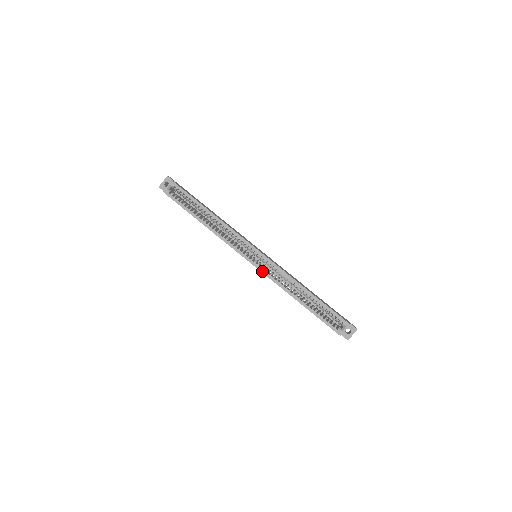
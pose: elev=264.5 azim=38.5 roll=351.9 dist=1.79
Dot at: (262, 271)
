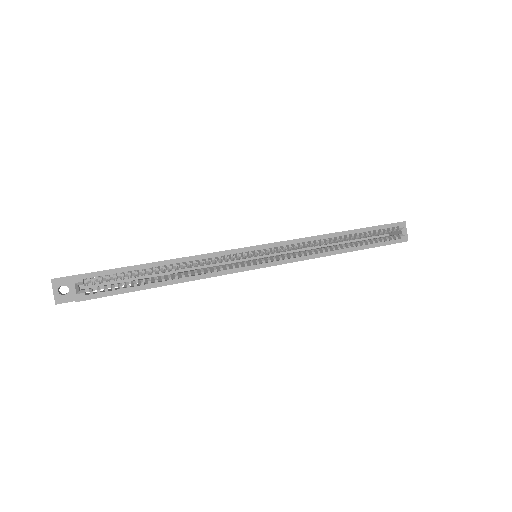
Dot at: (285, 262)
